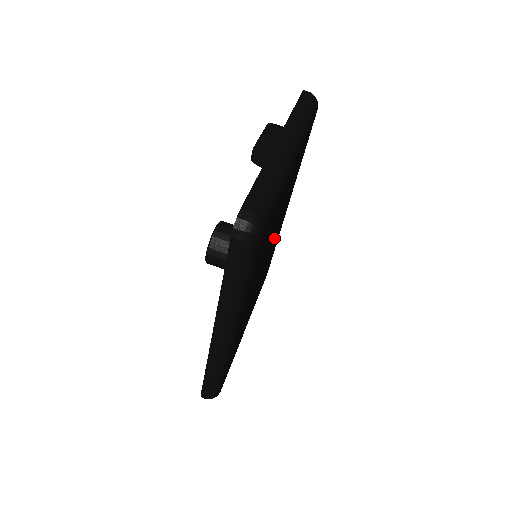
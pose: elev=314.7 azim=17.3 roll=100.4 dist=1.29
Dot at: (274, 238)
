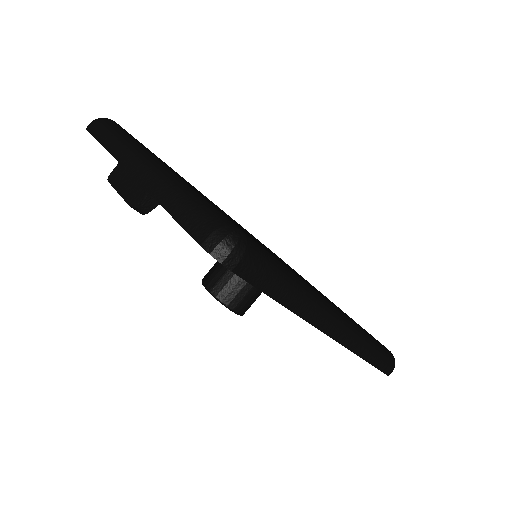
Dot at: occluded
